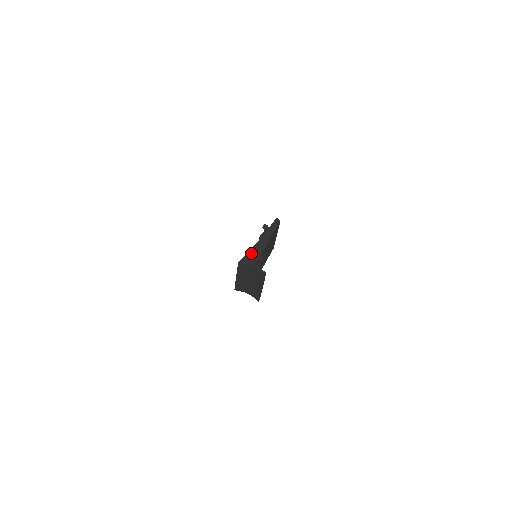
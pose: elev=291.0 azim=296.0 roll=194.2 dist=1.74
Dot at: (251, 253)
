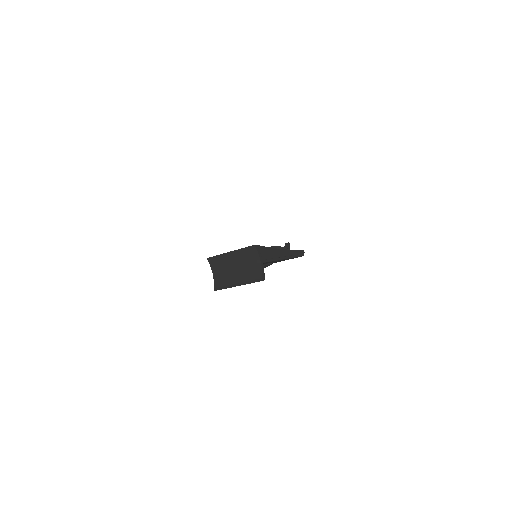
Dot at: (269, 250)
